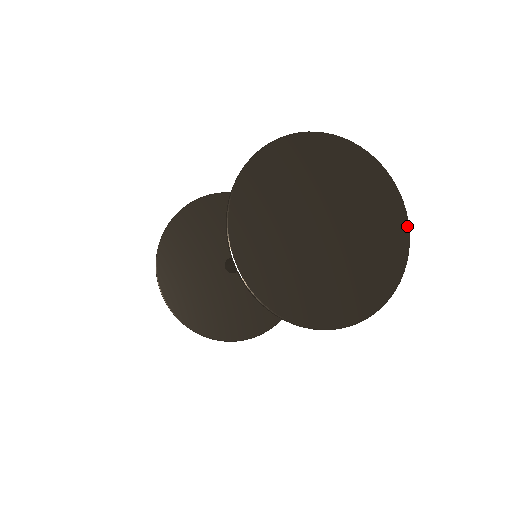
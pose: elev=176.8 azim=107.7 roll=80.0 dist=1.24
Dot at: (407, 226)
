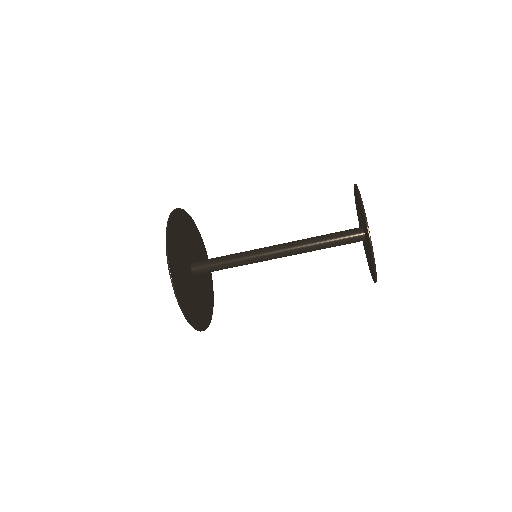
Dot at: occluded
